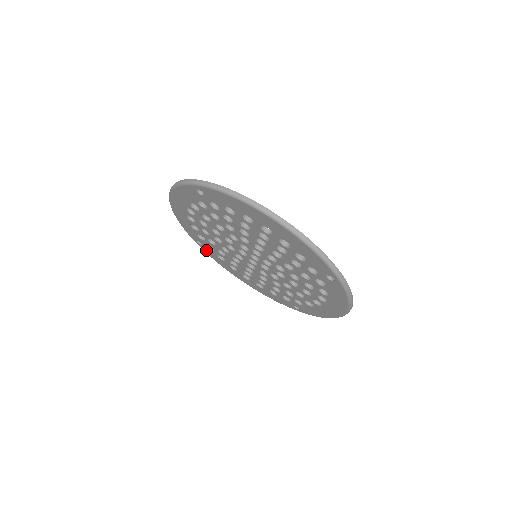
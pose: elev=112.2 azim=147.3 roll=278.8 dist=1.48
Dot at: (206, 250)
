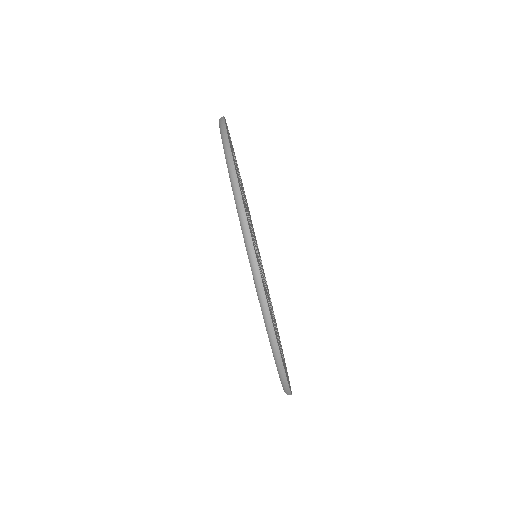
Dot at: occluded
